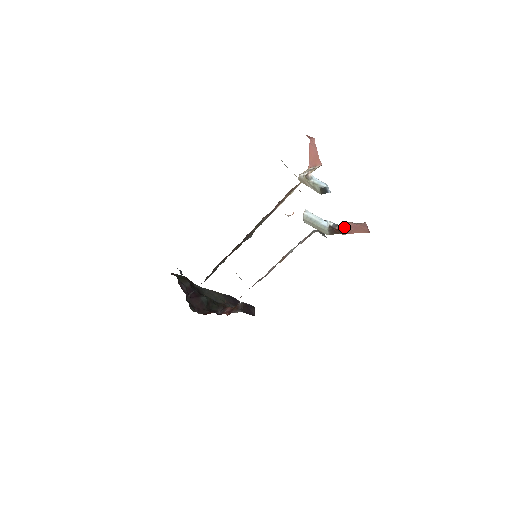
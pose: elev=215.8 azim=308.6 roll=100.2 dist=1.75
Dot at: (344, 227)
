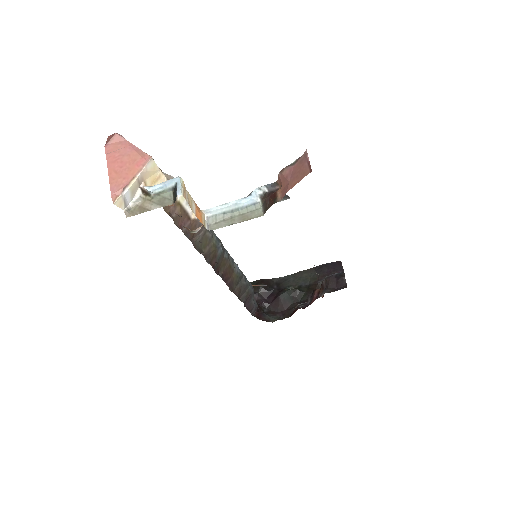
Dot at: (280, 183)
